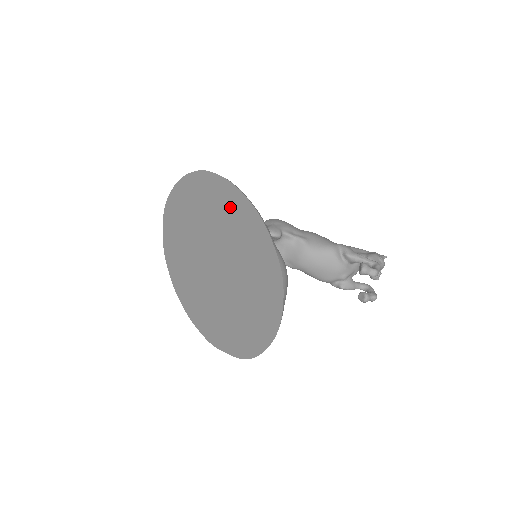
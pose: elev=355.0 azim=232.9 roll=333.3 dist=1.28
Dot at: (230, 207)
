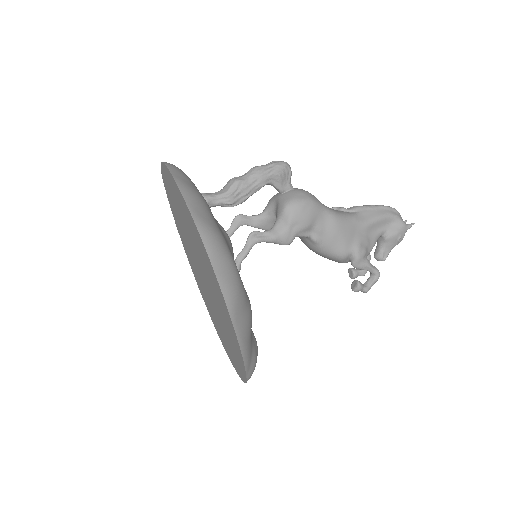
Dot at: (223, 310)
